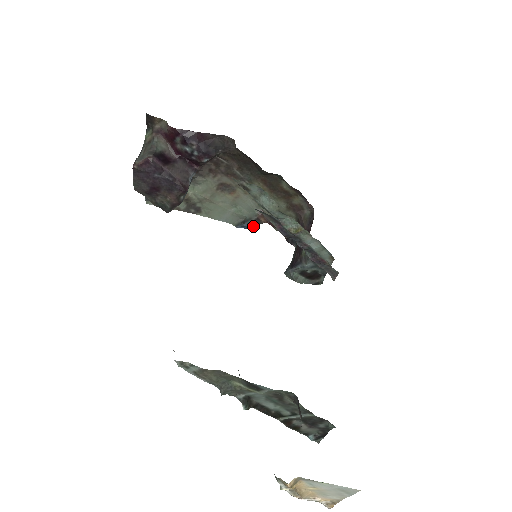
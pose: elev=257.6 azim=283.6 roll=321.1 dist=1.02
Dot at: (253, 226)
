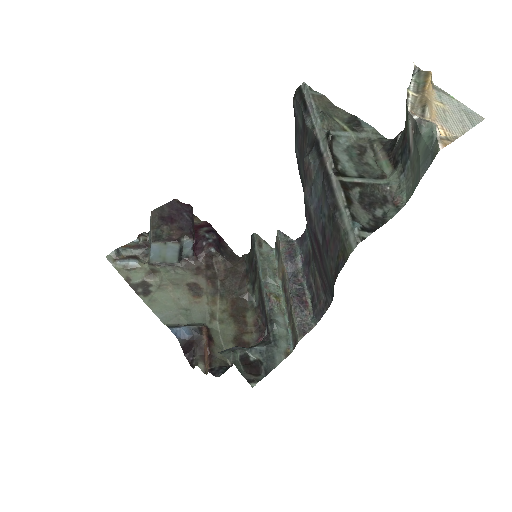
Dot at: (187, 336)
